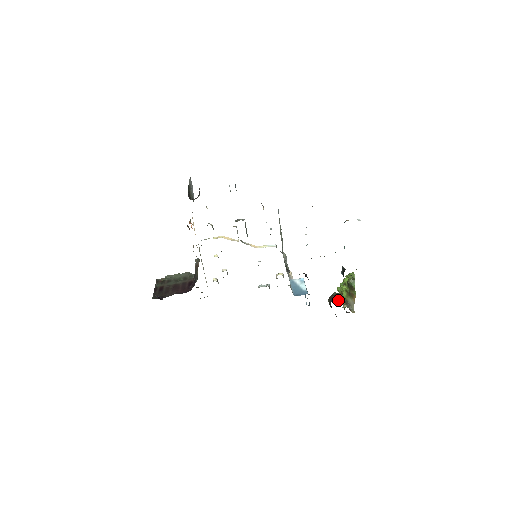
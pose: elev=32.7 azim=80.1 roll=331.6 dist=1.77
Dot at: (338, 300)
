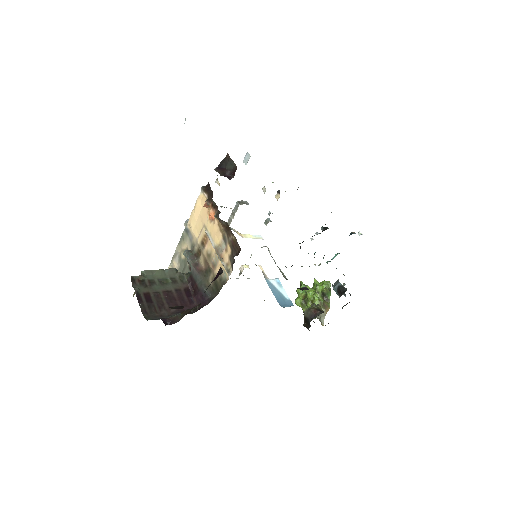
Dot at: (298, 303)
